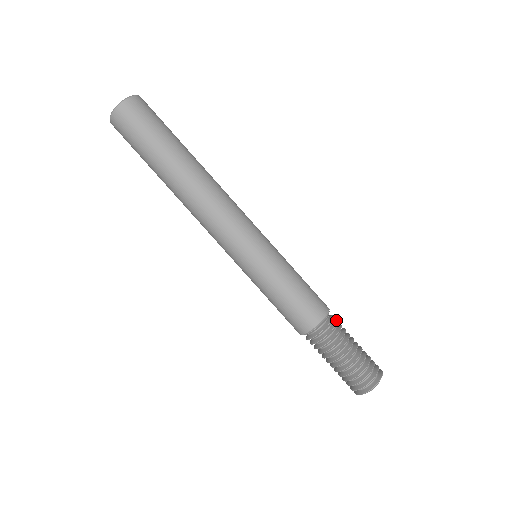
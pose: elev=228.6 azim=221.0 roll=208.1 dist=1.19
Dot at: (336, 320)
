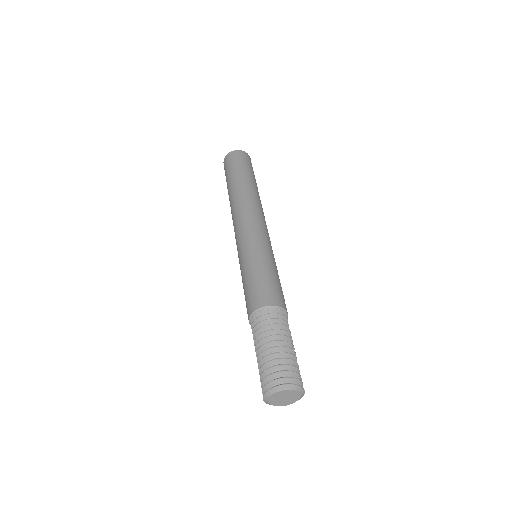
Dot at: (284, 320)
